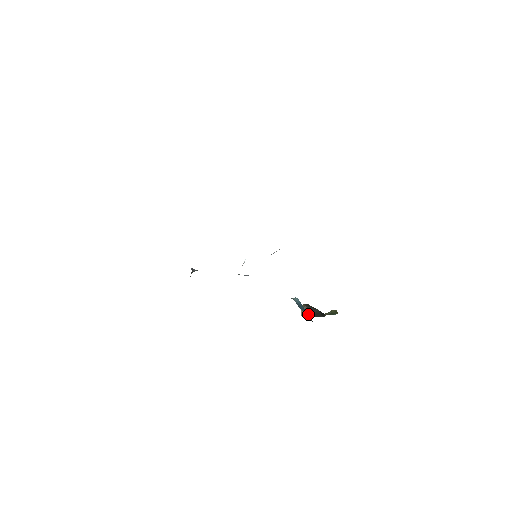
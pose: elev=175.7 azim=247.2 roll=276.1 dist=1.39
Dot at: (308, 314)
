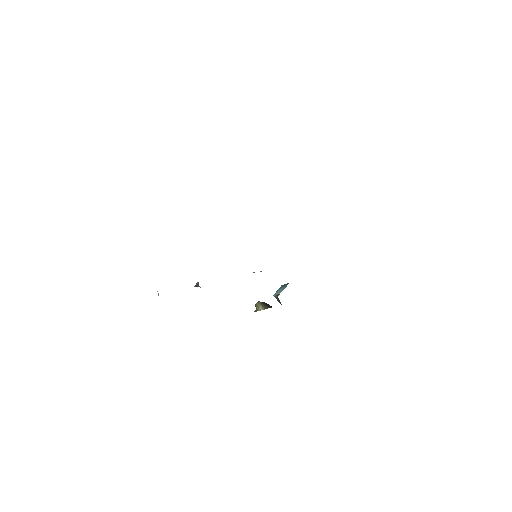
Dot at: occluded
